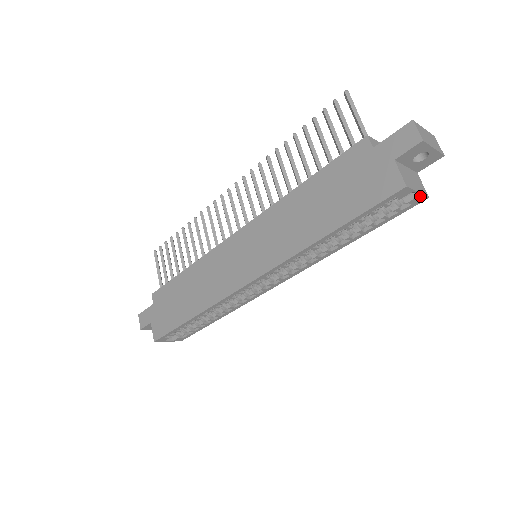
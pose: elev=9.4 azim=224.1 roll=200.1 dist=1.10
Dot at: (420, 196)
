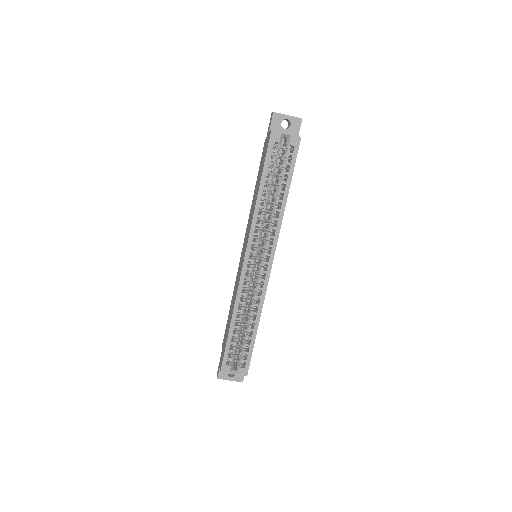
Dot at: (292, 137)
